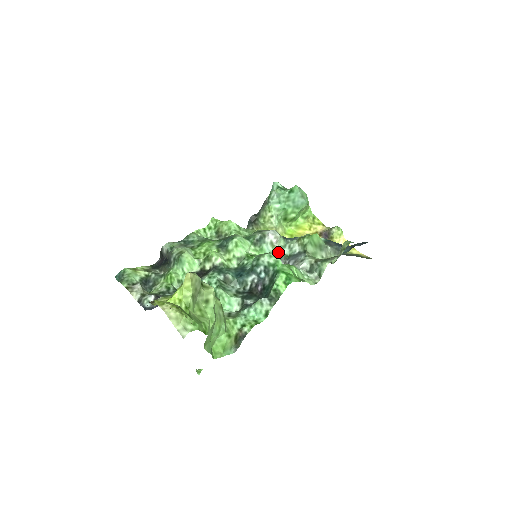
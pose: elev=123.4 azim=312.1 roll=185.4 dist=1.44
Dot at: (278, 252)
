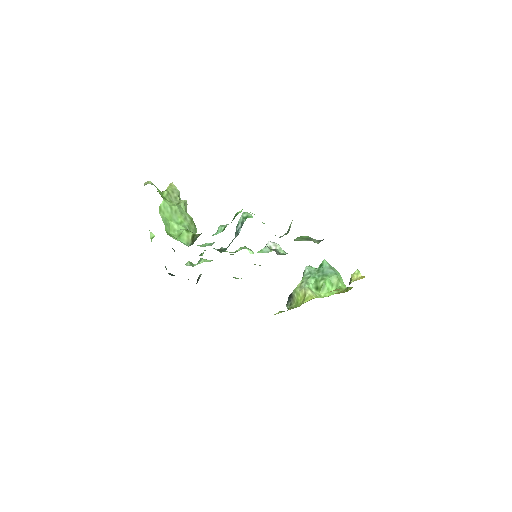
Dot at: occluded
